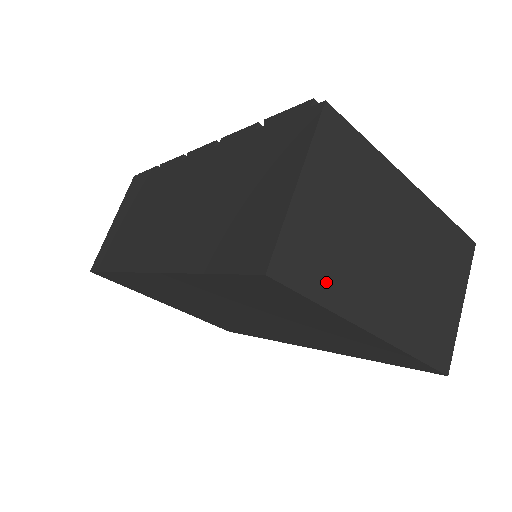
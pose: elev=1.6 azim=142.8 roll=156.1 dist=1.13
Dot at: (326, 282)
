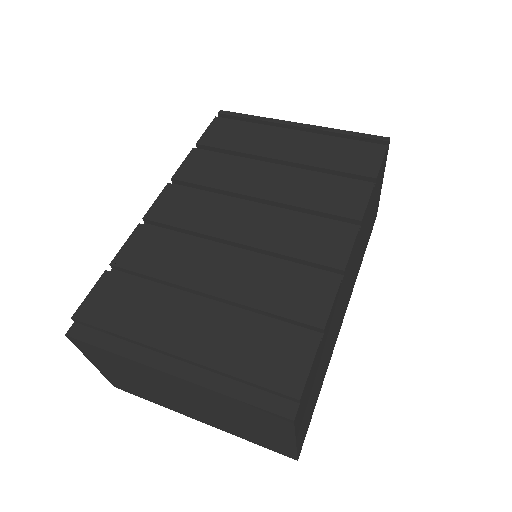
Dot at: (147, 396)
